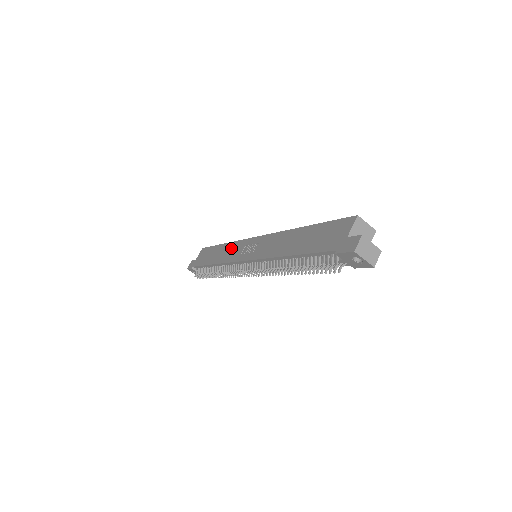
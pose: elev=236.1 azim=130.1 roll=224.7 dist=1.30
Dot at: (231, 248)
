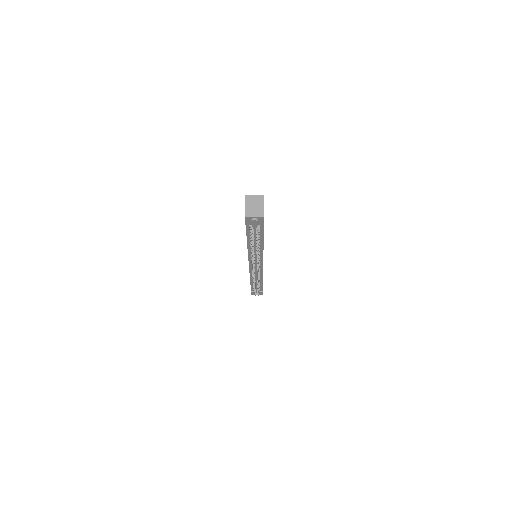
Dot at: occluded
